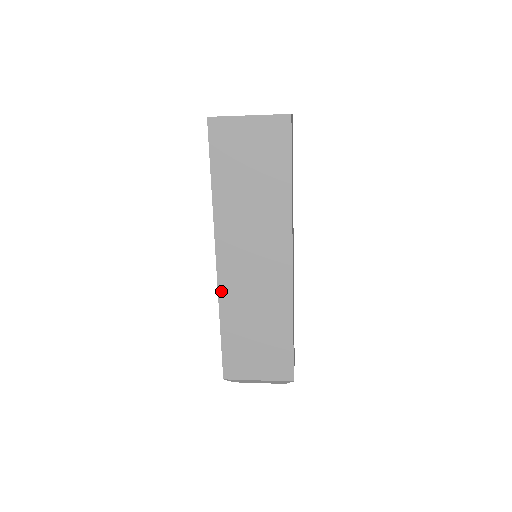
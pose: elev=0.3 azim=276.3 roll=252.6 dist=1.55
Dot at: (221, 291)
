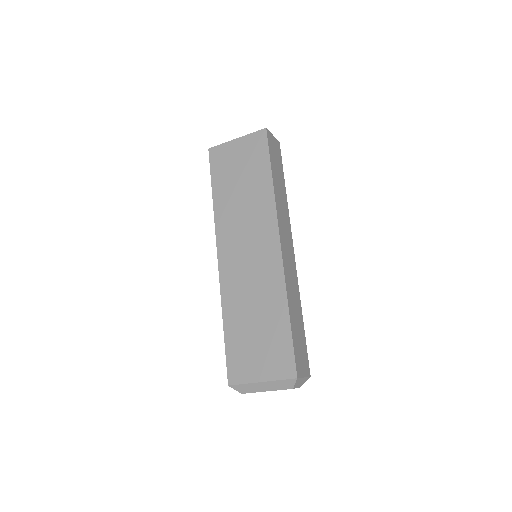
Dot at: (223, 287)
